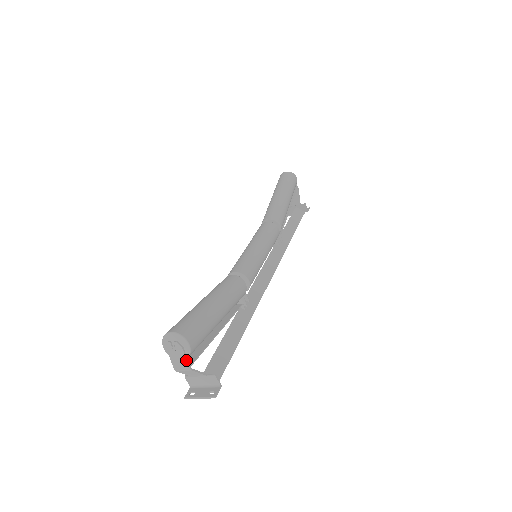
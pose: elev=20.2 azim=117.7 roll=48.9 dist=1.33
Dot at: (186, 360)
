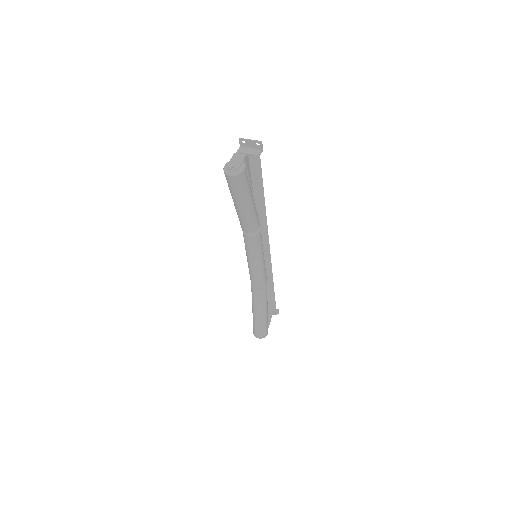
Dot at: occluded
